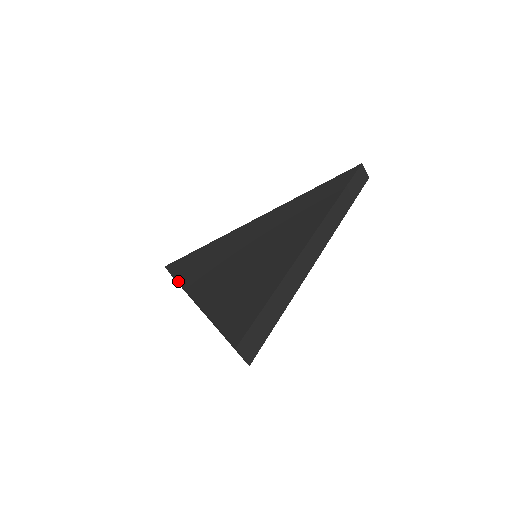
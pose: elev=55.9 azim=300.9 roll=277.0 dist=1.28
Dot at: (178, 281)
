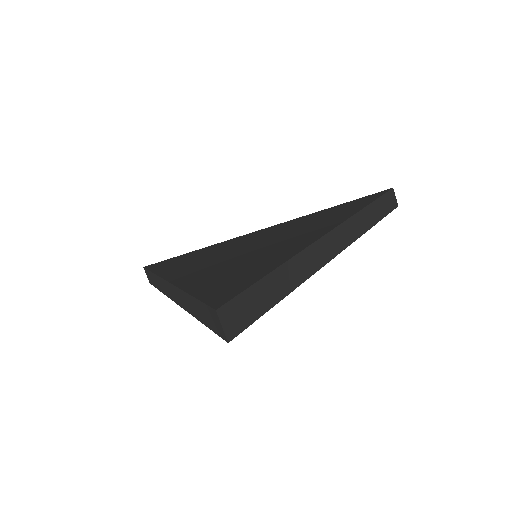
Dot at: (155, 273)
